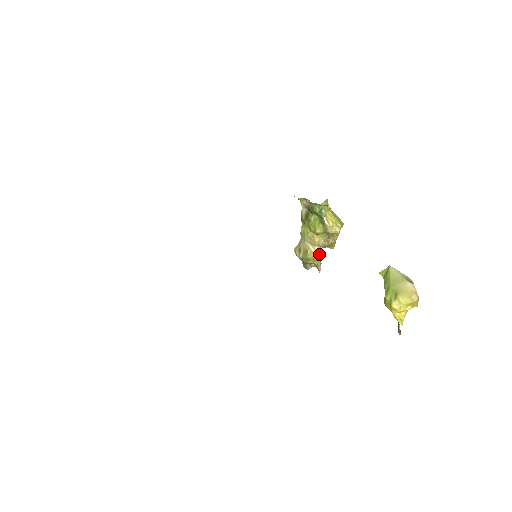
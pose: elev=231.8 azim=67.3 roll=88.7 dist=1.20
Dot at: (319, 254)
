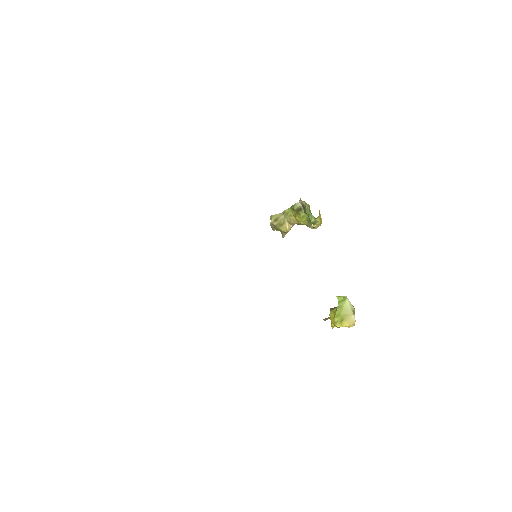
Dot at: (290, 229)
